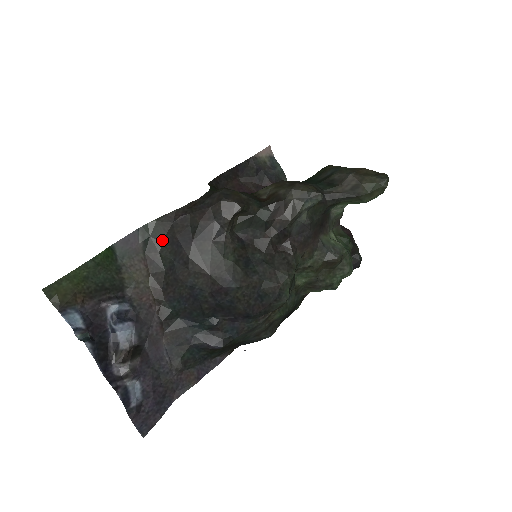
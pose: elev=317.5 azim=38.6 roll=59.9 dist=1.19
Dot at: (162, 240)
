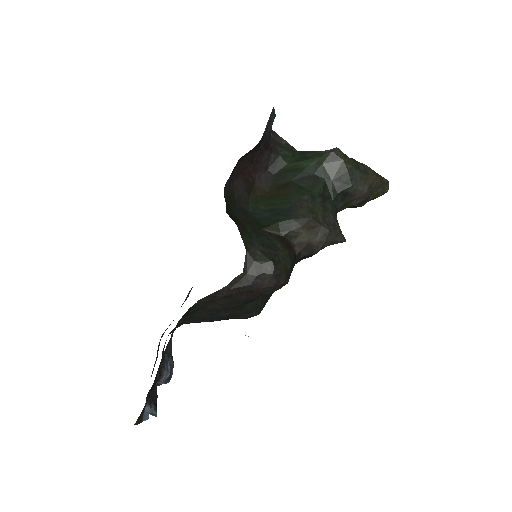
Dot at: (199, 310)
